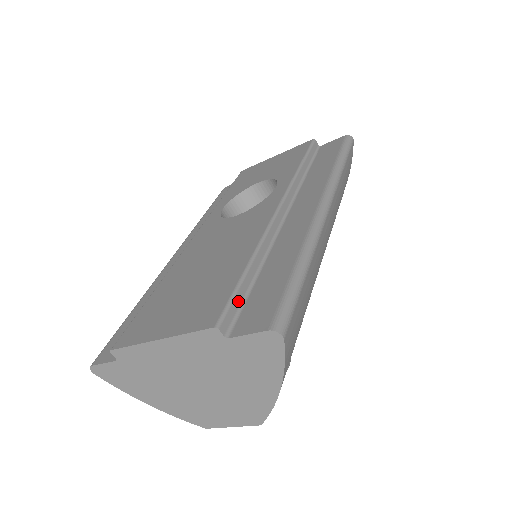
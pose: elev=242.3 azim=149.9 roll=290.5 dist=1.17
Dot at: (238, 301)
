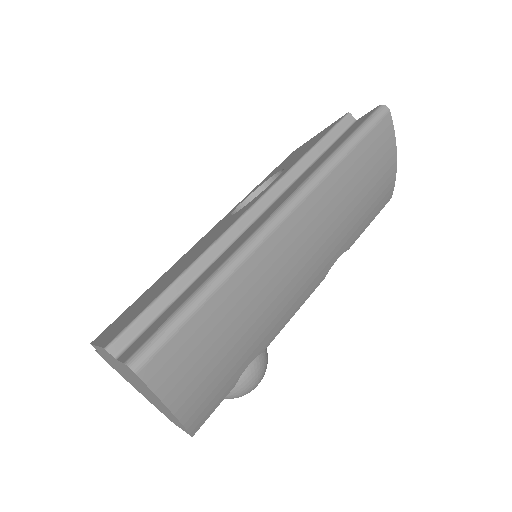
Dot at: (144, 322)
